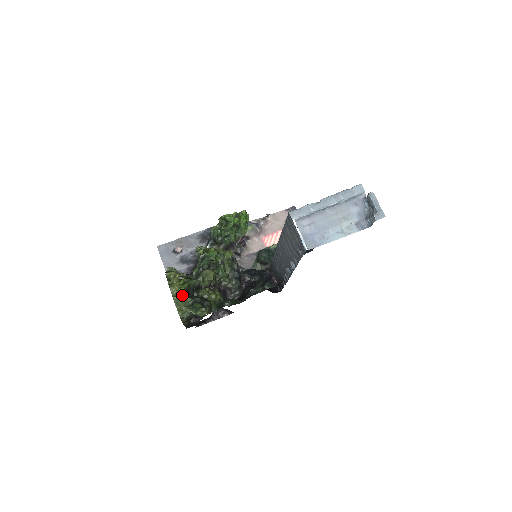
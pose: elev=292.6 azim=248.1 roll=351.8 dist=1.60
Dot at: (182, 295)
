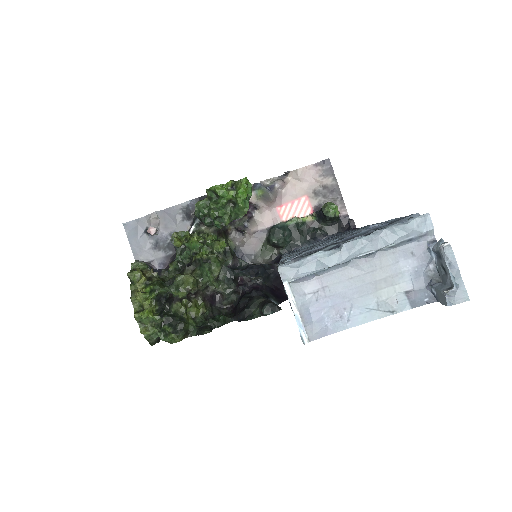
Dot at: (147, 311)
